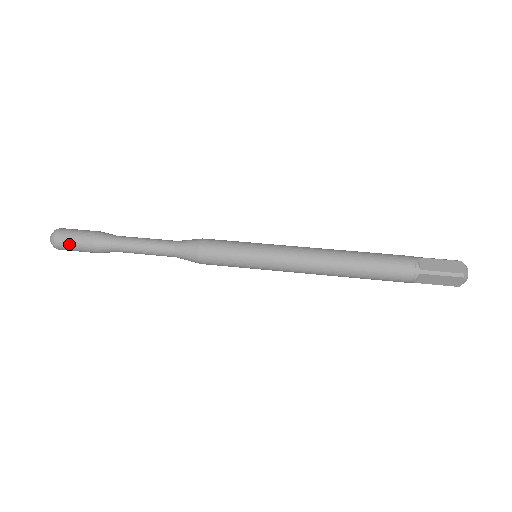
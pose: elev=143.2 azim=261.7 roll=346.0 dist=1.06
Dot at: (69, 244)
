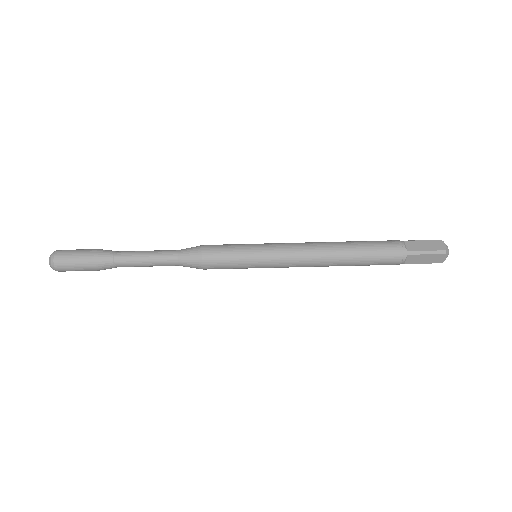
Dot at: (70, 264)
